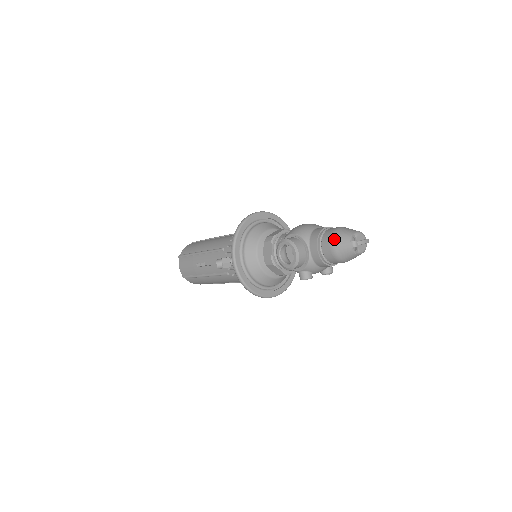
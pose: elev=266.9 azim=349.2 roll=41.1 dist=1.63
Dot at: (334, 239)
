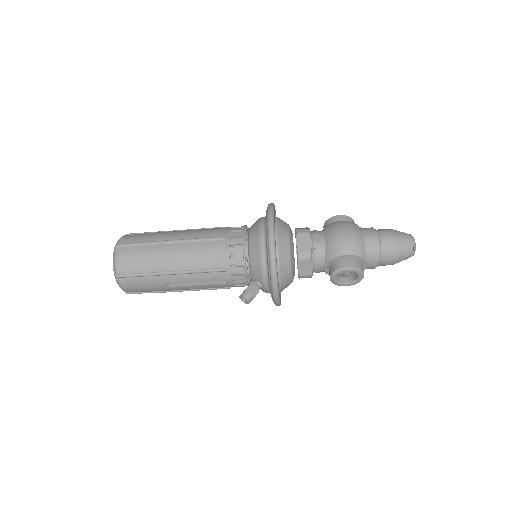
Dot at: (398, 254)
